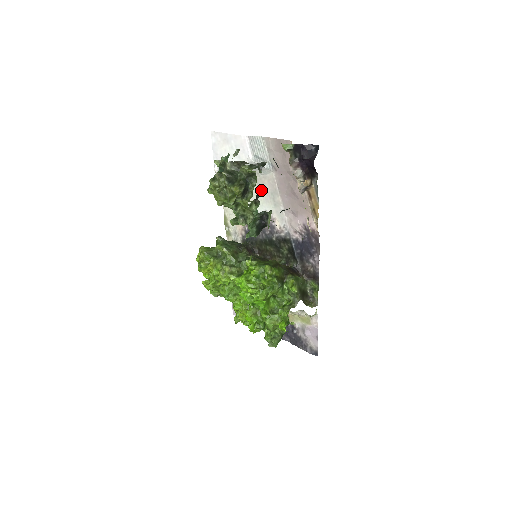
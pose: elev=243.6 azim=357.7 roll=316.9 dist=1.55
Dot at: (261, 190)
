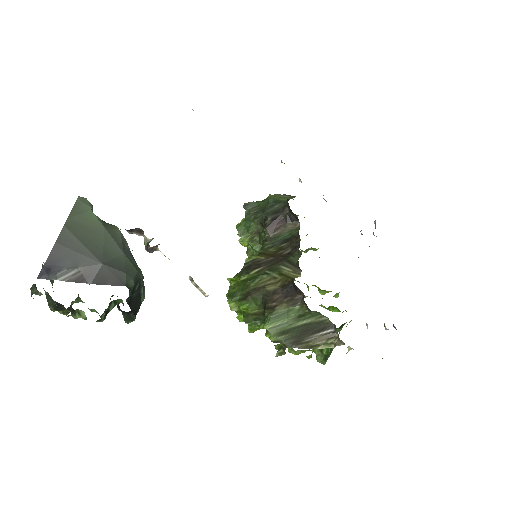
Dot at: occluded
